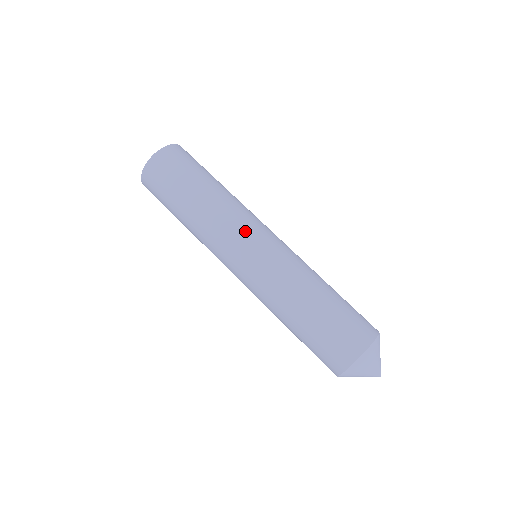
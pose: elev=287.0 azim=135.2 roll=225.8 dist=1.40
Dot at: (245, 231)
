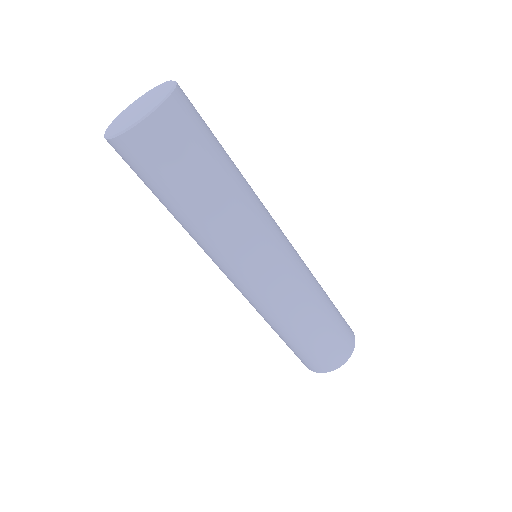
Dot at: (253, 259)
